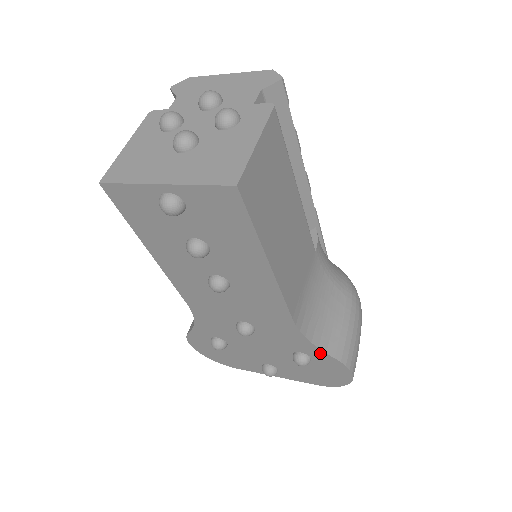
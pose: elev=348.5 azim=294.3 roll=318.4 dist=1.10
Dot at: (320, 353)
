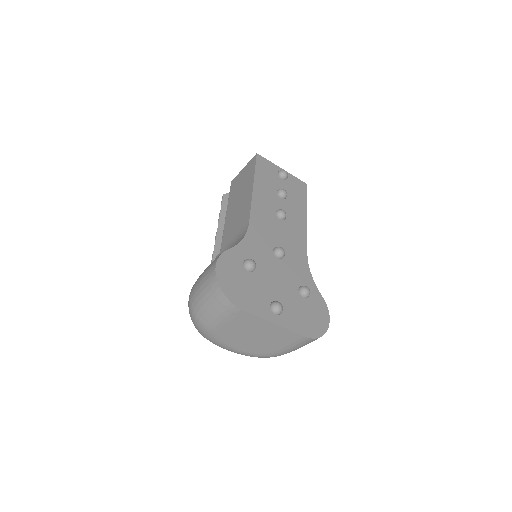
Dot at: (315, 289)
